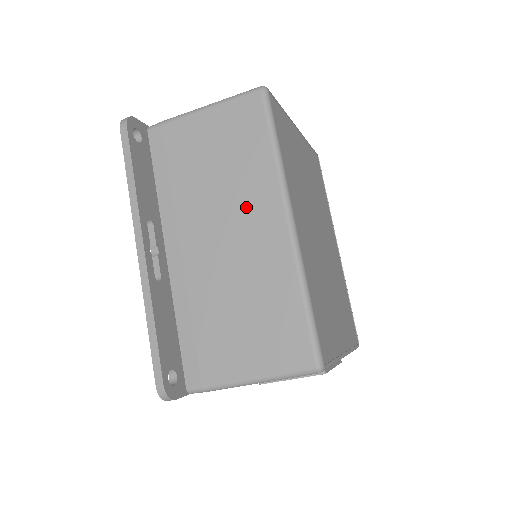
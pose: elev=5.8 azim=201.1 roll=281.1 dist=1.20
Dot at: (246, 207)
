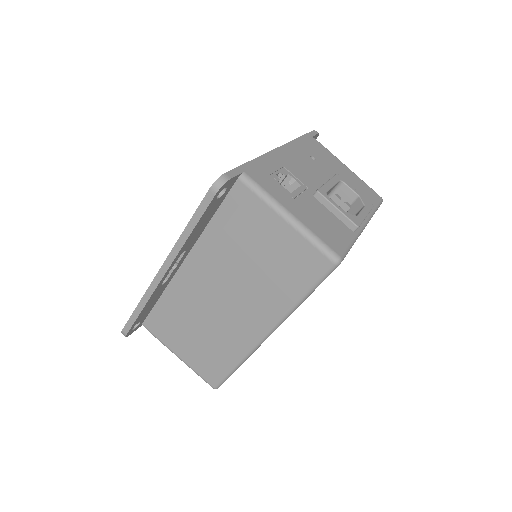
Dot at: (251, 303)
